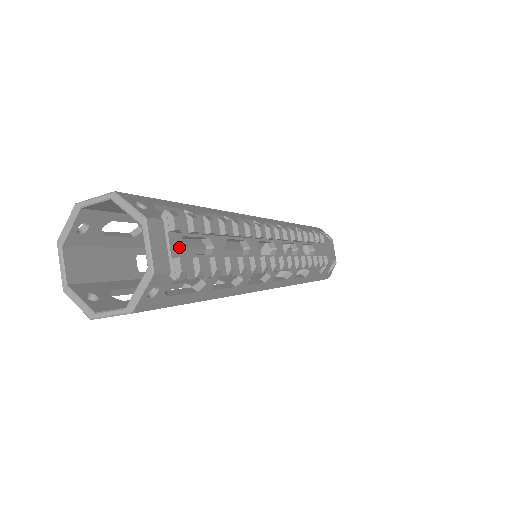
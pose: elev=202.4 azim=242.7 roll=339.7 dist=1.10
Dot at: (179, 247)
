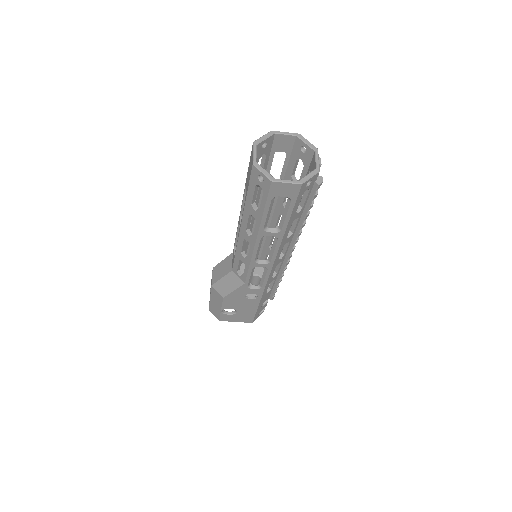
Dot at: occluded
